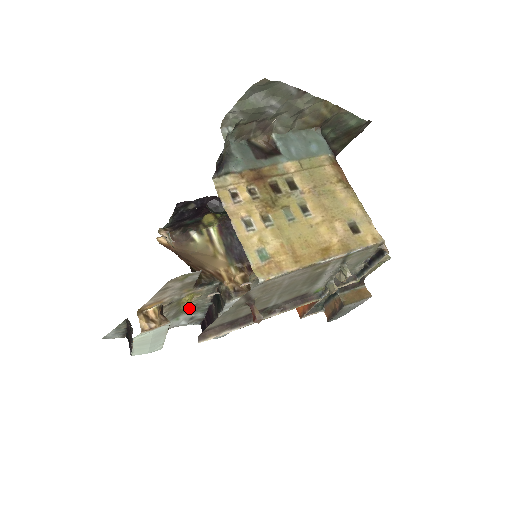
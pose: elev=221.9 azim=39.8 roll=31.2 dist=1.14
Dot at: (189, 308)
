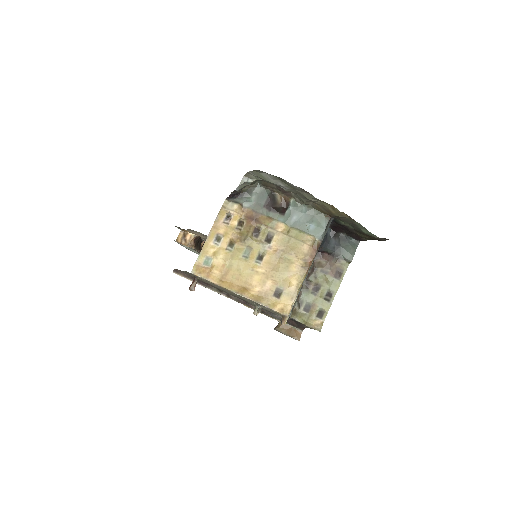
Dot at: occluded
